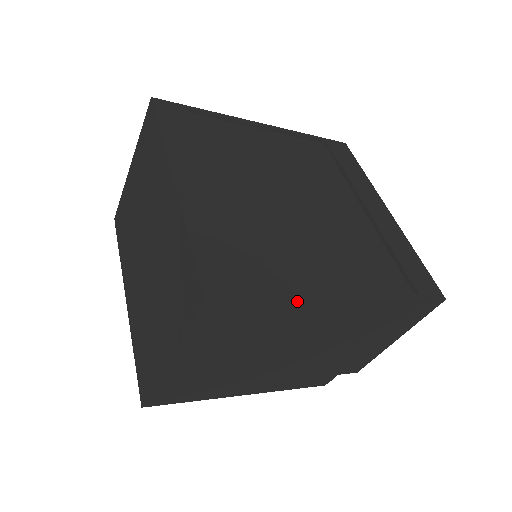
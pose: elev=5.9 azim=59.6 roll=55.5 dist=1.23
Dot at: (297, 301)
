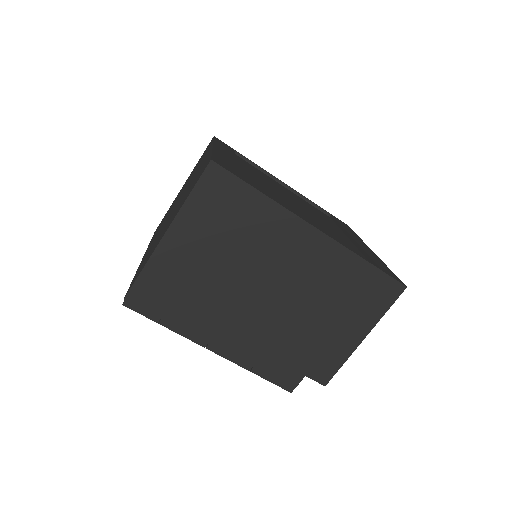
Dot at: (276, 206)
